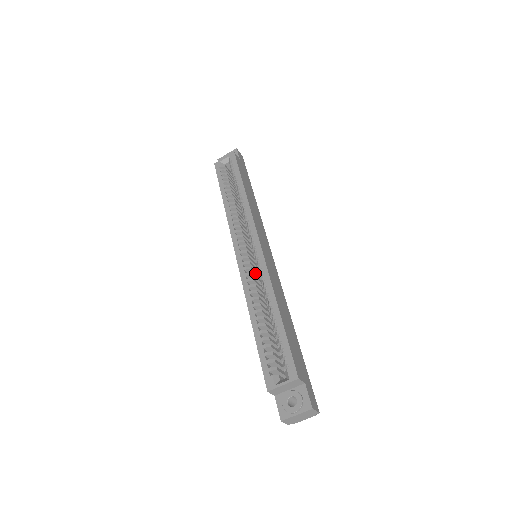
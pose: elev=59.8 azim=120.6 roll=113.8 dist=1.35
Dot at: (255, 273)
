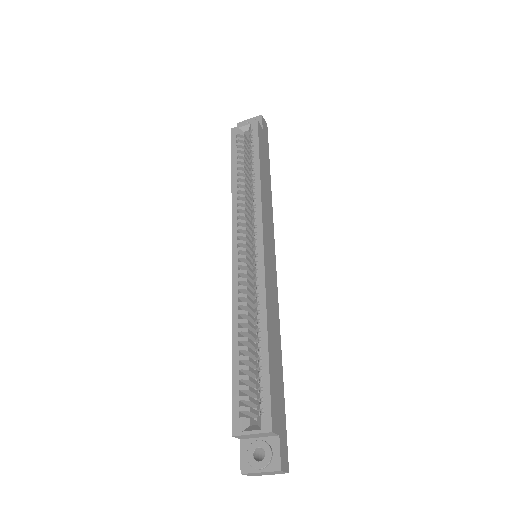
Dot at: (250, 278)
